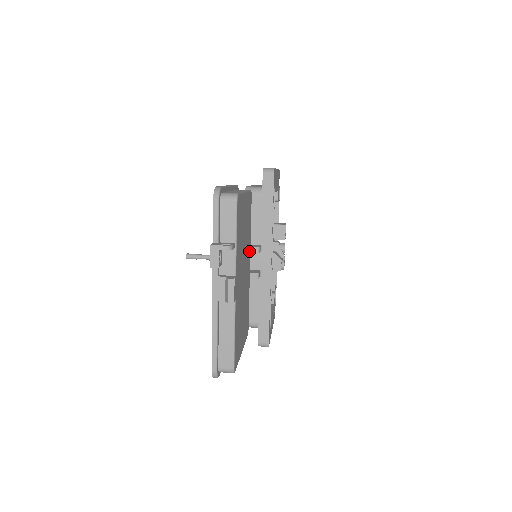
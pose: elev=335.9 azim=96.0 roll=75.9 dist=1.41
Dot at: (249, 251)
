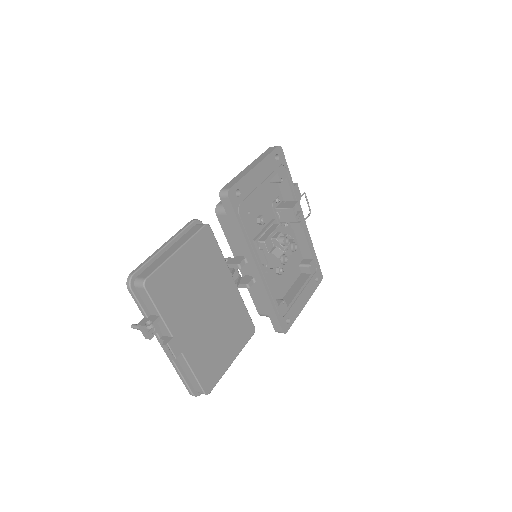
Dot at: (225, 274)
